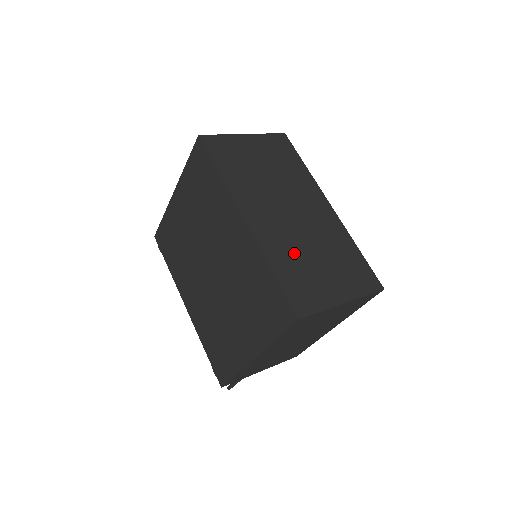
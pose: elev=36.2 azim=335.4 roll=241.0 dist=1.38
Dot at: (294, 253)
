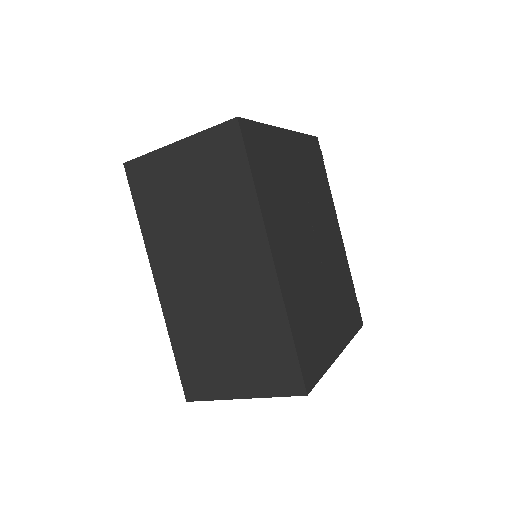
Dot at: (199, 331)
